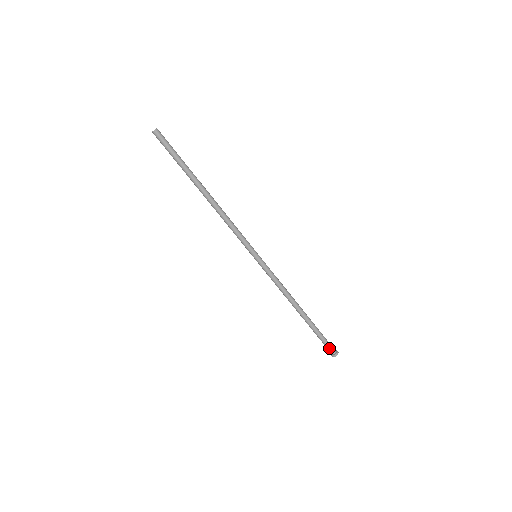
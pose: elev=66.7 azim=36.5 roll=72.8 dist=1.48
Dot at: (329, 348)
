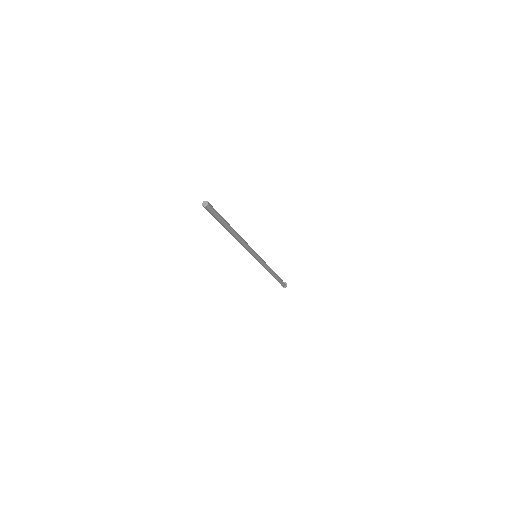
Dot at: (284, 284)
